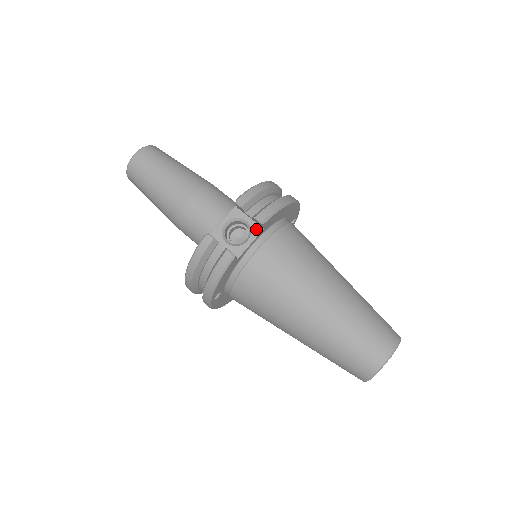
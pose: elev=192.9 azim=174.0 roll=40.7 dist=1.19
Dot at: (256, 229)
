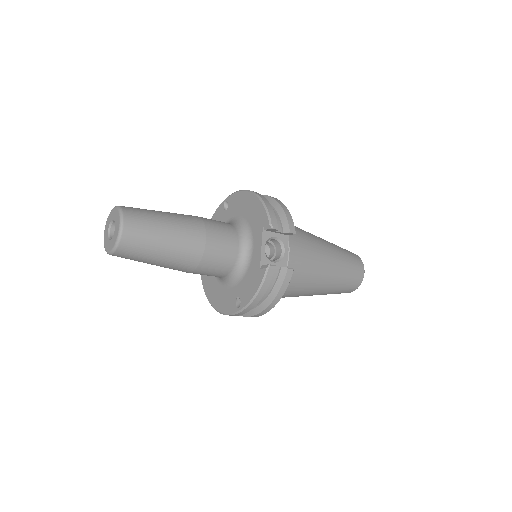
Dot at: (285, 239)
